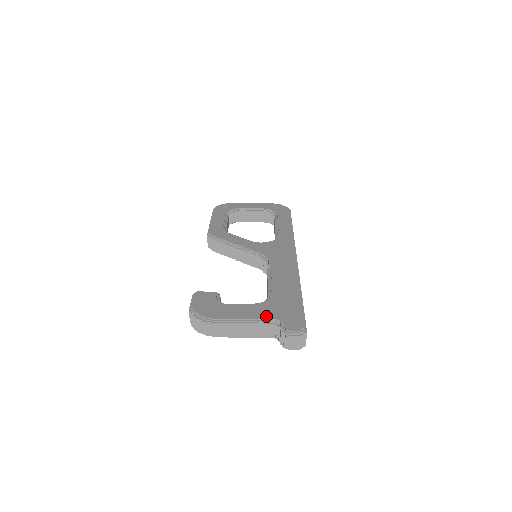
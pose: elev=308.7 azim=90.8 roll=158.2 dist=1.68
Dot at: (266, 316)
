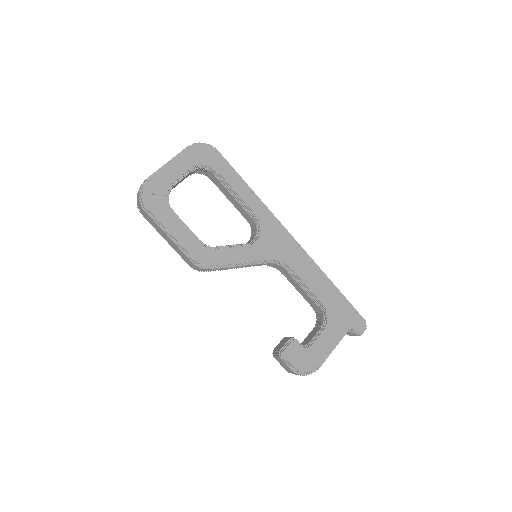
Dot at: (341, 333)
